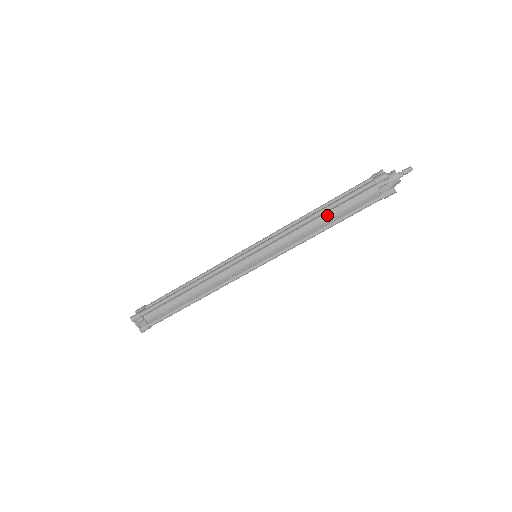
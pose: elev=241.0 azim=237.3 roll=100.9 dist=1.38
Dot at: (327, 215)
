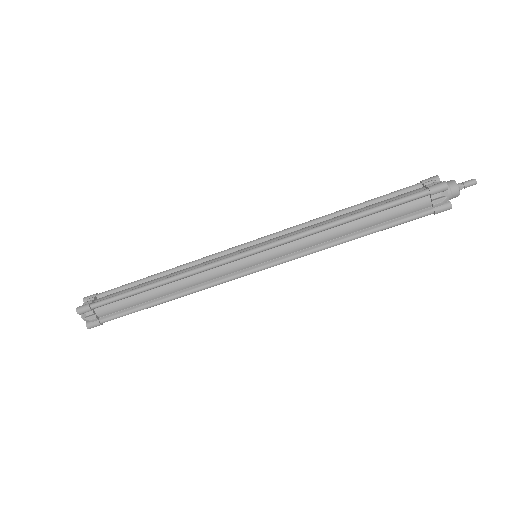
Dot at: (359, 222)
